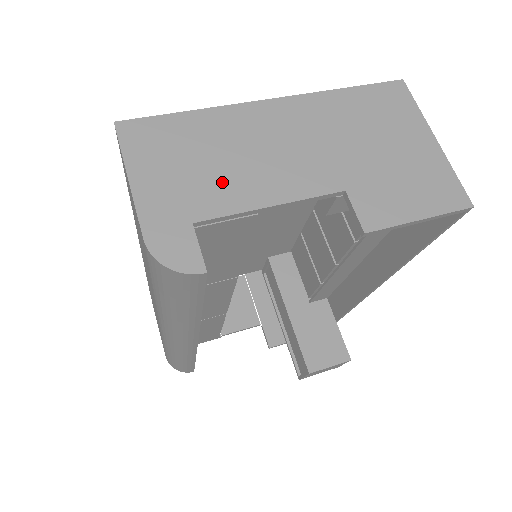
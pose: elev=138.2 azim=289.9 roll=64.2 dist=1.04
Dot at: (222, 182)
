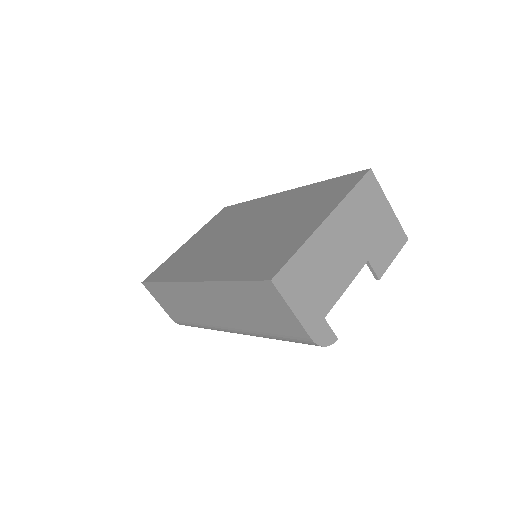
Dot at: (326, 287)
